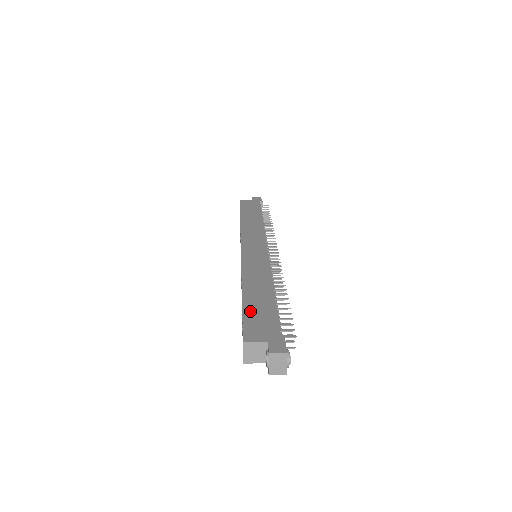
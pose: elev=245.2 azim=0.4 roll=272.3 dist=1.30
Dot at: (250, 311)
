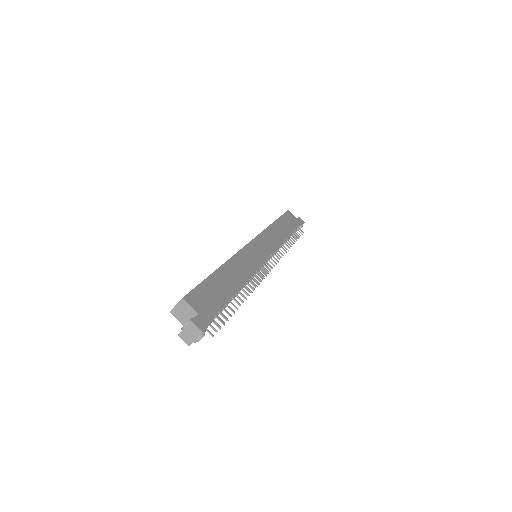
Dot at: (210, 284)
